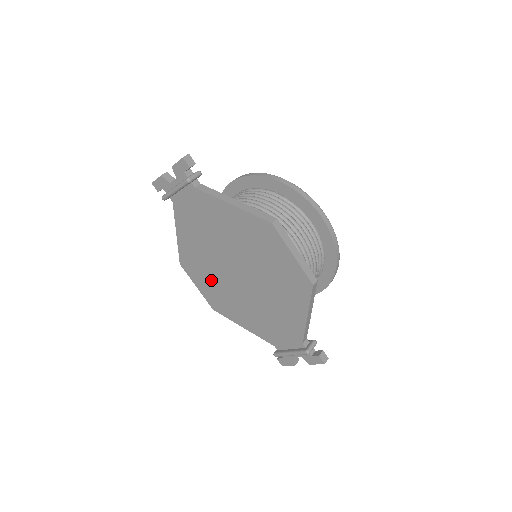
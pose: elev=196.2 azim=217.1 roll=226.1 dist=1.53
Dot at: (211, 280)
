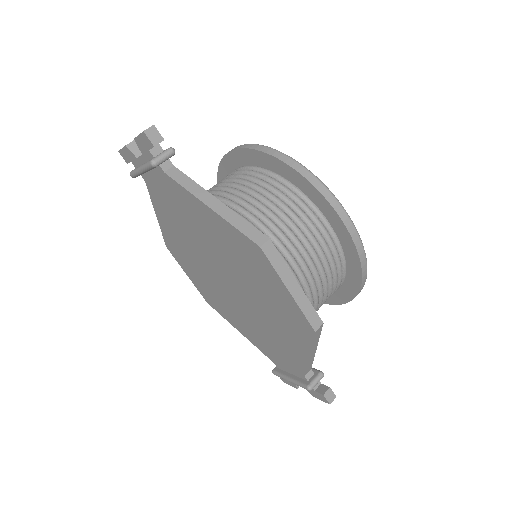
Dot at: (200, 275)
